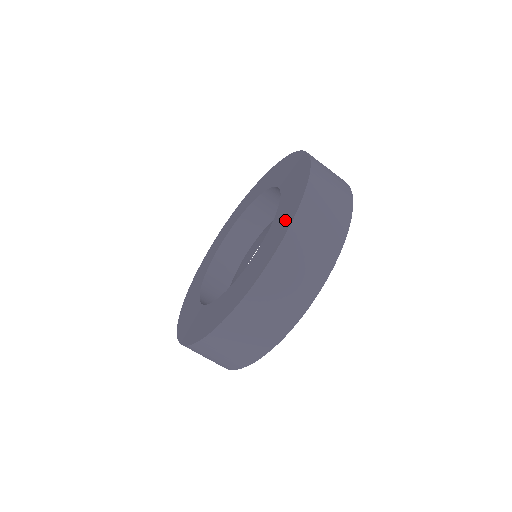
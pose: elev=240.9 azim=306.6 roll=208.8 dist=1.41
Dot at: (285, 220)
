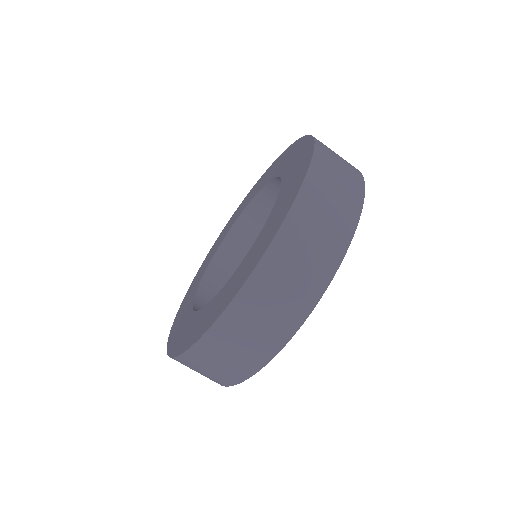
Dot at: (297, 149)
